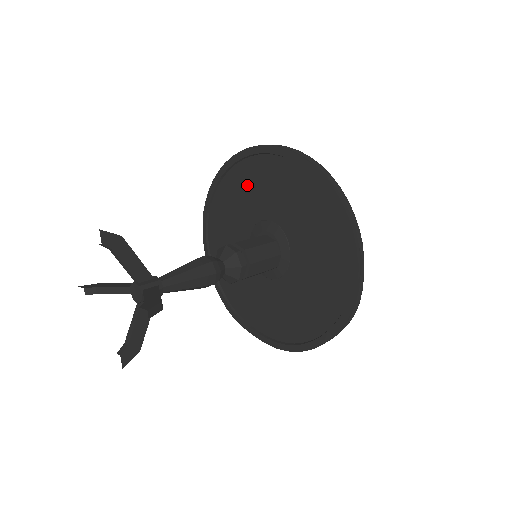
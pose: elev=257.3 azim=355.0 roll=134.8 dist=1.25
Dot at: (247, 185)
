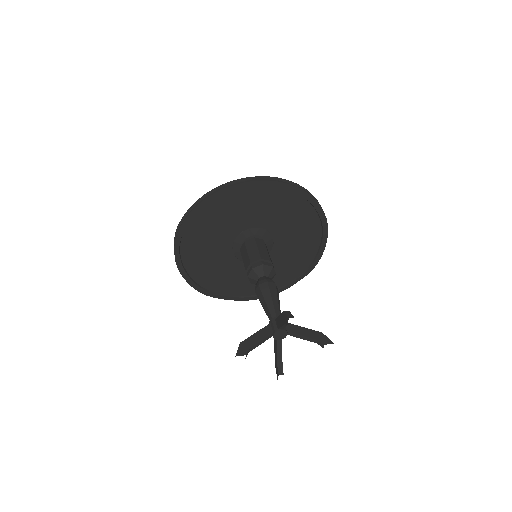
Dot at: (238, 207)
